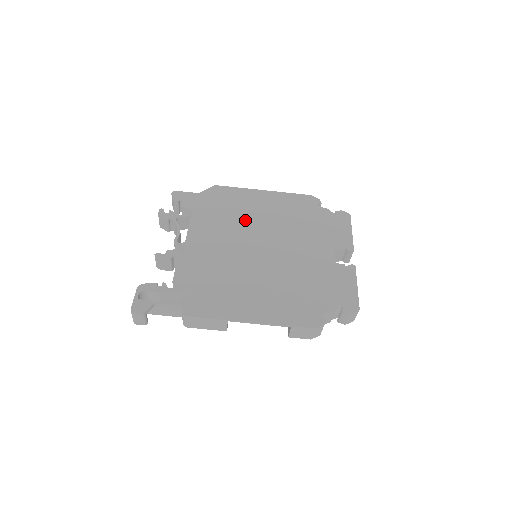
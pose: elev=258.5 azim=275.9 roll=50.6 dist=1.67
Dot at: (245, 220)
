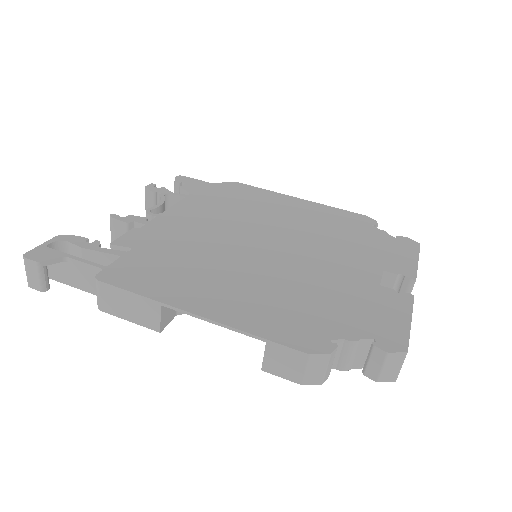
Dot at: (258, 215)
